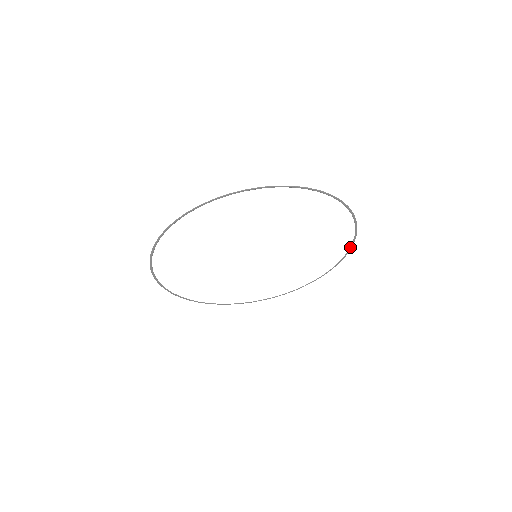
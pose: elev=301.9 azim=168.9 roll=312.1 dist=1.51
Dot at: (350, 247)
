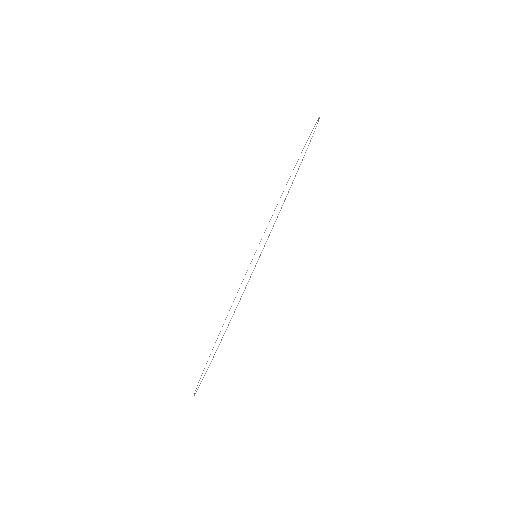
Dot at: occluded
